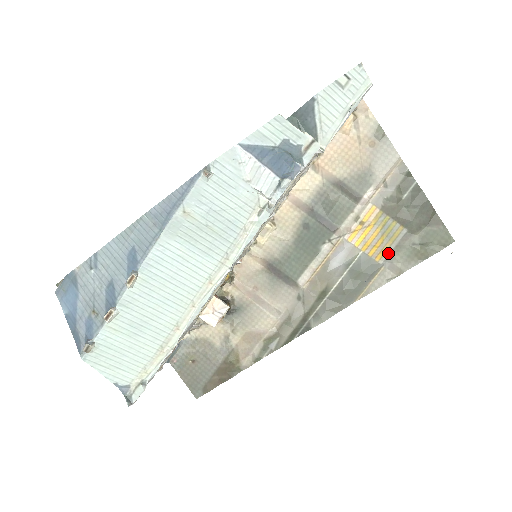
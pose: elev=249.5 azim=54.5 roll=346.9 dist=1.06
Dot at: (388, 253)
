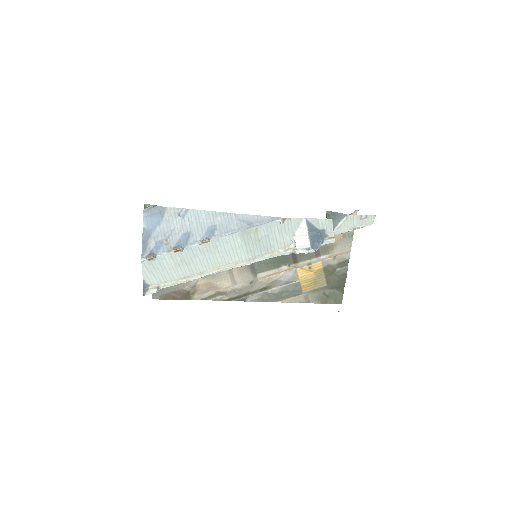
Dot at: (310, 290)
